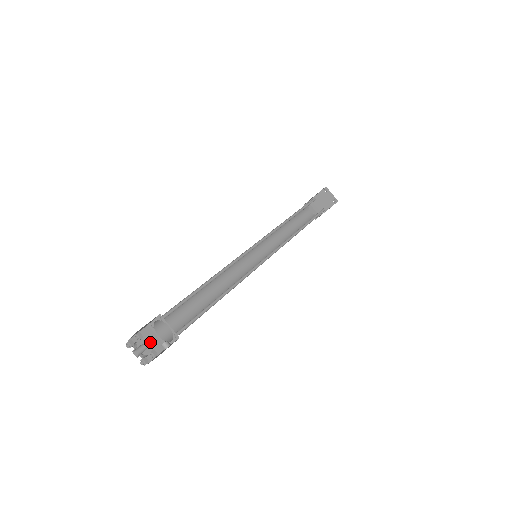
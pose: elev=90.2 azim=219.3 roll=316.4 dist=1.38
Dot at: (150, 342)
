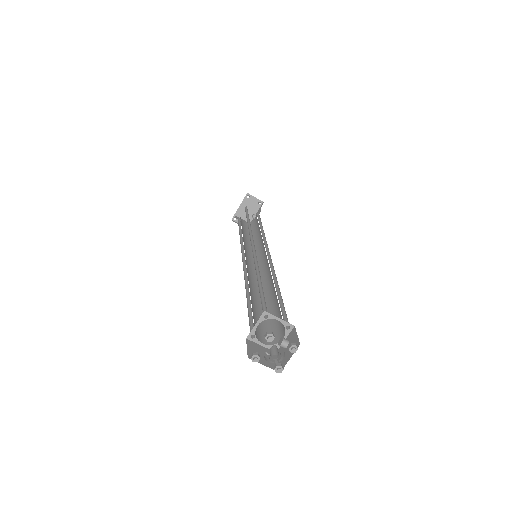
Dot at: (262, 352)
